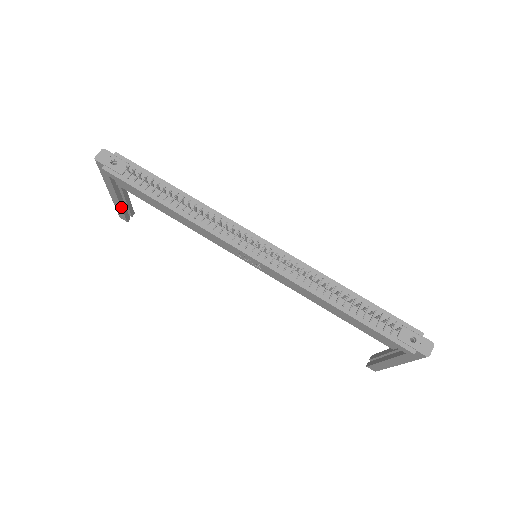
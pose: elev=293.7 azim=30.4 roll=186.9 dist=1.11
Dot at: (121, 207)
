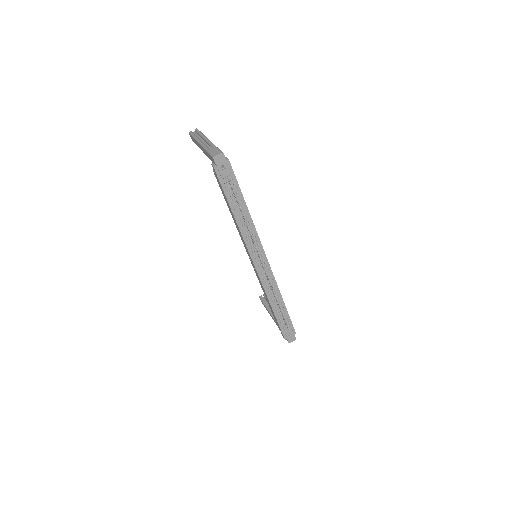
Dot at: occluded
